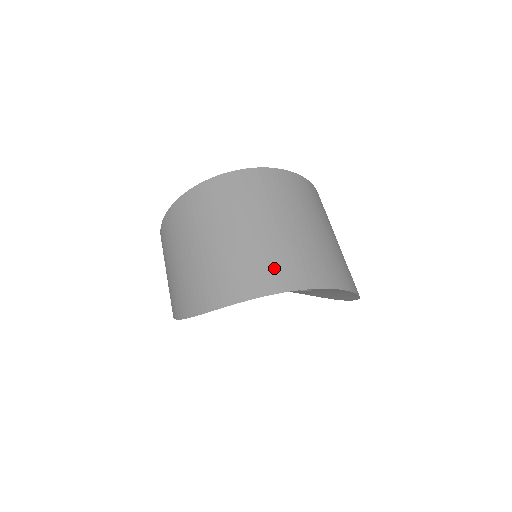
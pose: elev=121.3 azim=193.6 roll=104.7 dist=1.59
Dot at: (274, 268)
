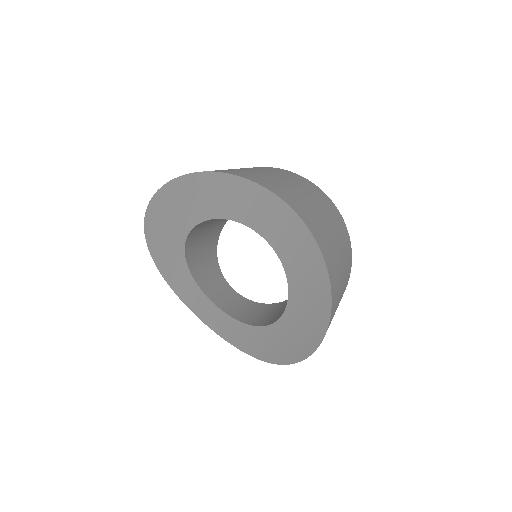
Dot at: (269, 182)
